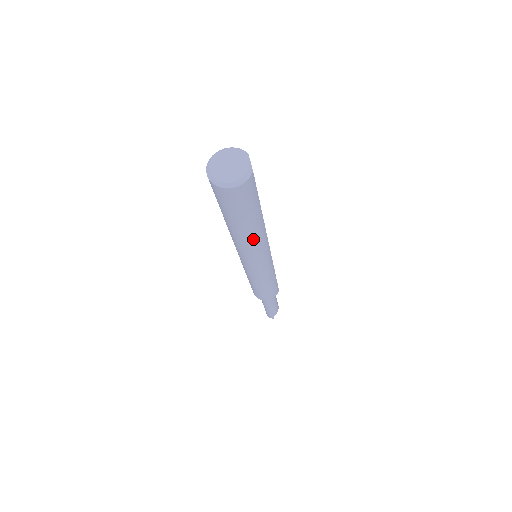
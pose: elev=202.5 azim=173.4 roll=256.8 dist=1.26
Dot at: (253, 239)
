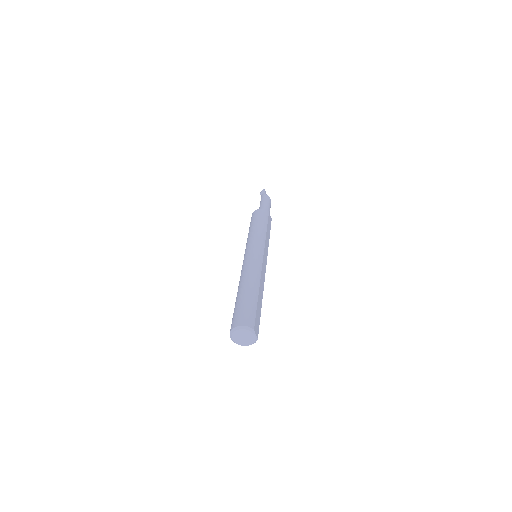
Dot at: occluded
